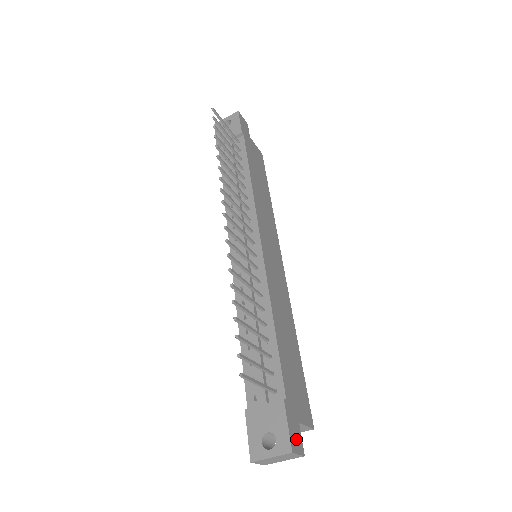
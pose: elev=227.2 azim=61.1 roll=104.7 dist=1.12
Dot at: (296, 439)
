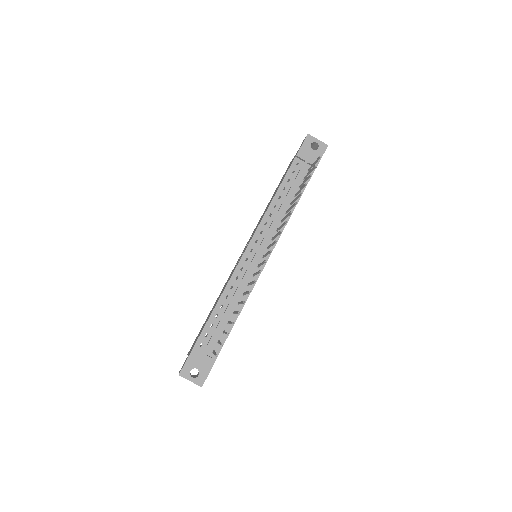
Dot at: occluded
